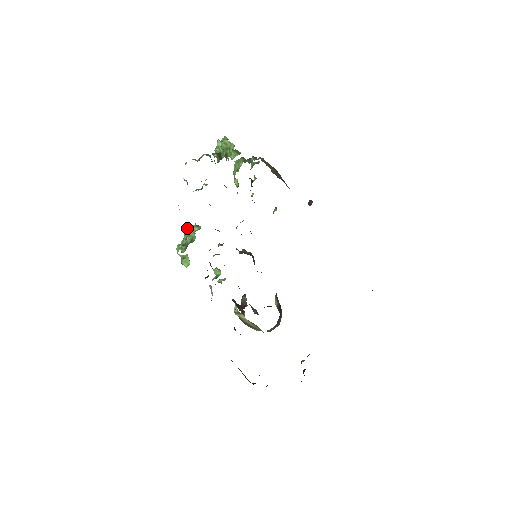
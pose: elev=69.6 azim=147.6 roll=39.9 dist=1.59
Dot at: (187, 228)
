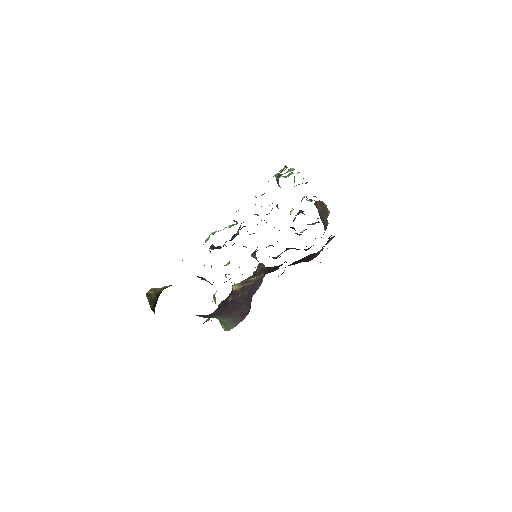
Dot at: occluded
